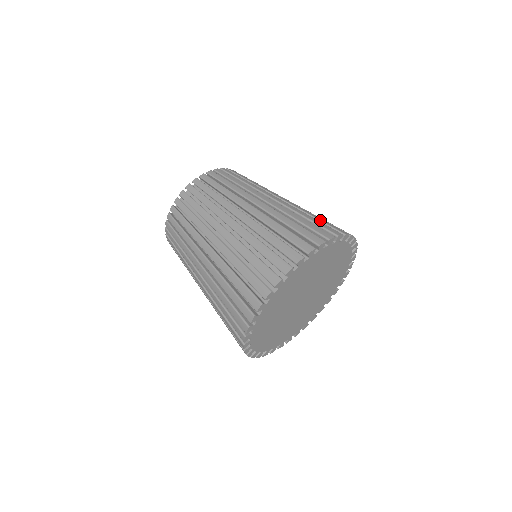
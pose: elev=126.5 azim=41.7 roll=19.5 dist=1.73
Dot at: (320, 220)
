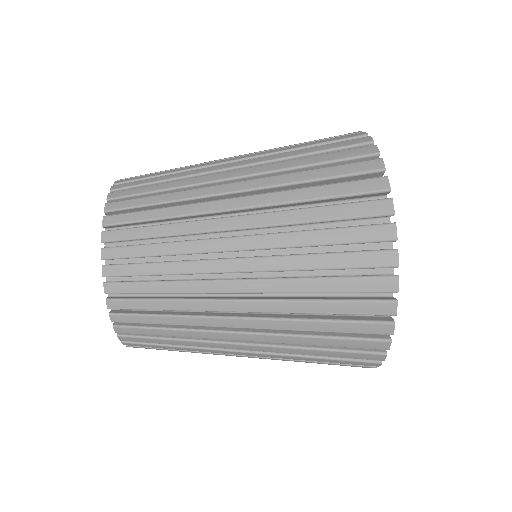
Dot at: occluded
